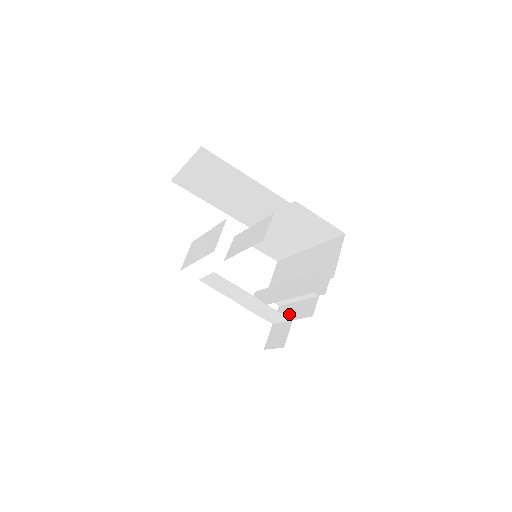
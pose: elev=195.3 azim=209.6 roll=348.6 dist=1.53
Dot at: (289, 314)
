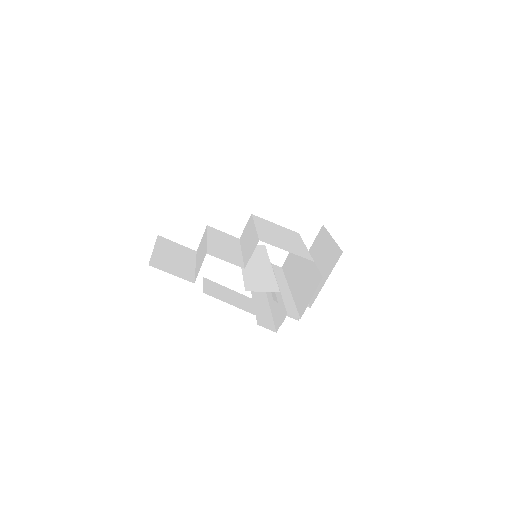
Dot at: occluded
